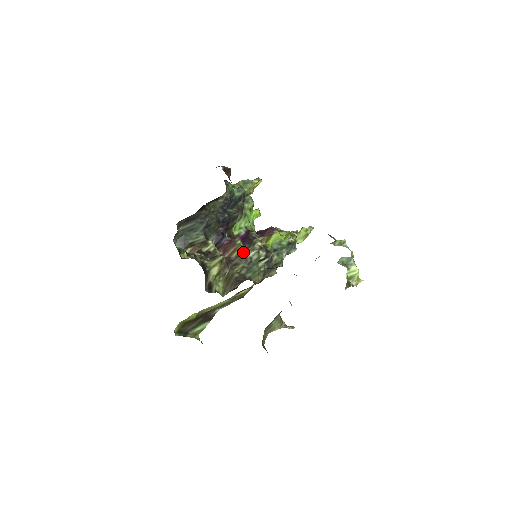
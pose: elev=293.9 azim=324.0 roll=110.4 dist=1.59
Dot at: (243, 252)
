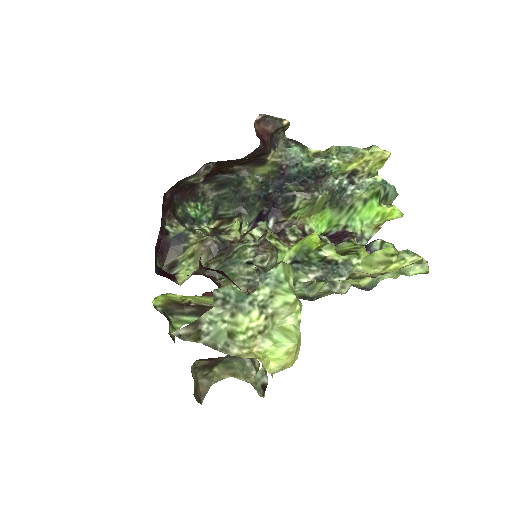
Dot at: (239, 242)
